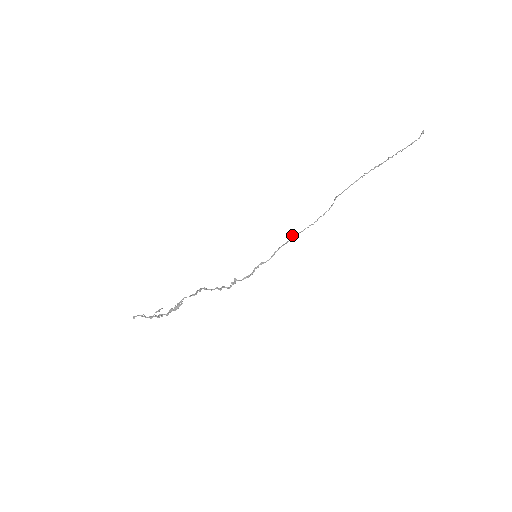
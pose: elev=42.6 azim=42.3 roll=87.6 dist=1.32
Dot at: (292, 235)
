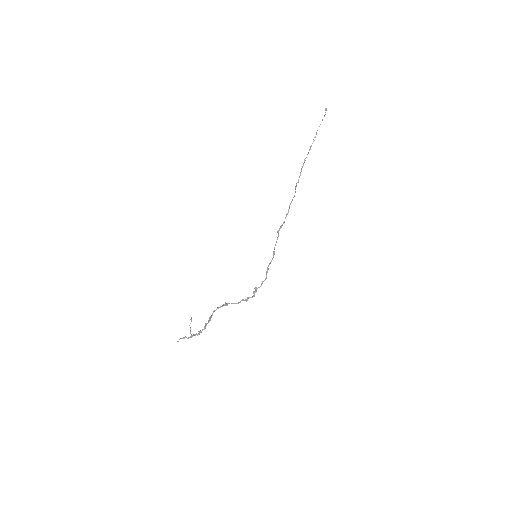
Dot at: (278, 230)
